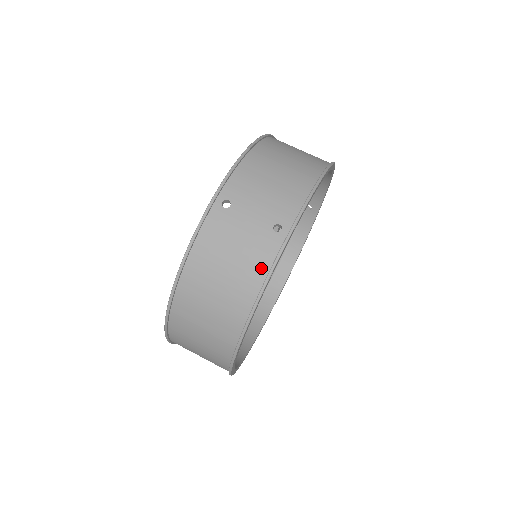
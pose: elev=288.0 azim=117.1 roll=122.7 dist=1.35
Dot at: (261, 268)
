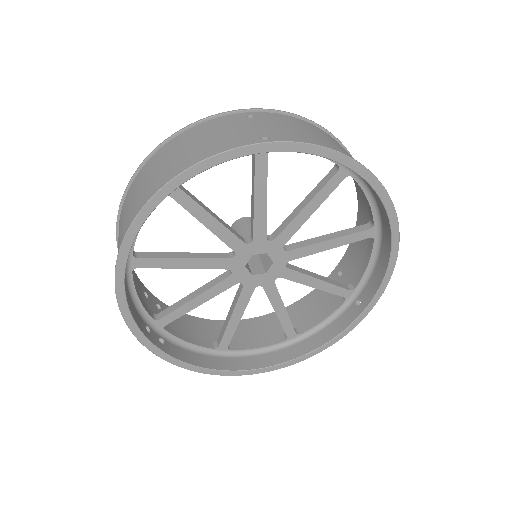
Dot at: (218, 150)
